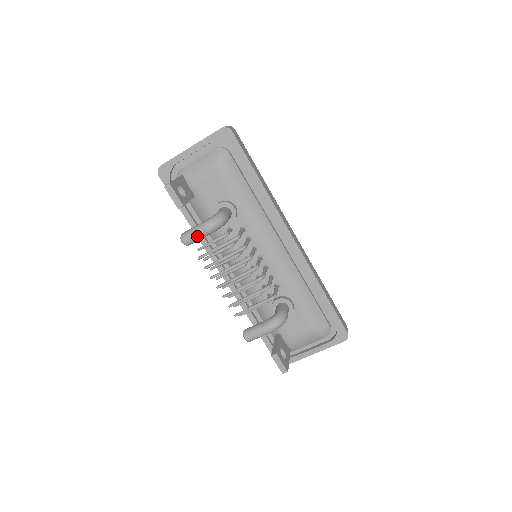
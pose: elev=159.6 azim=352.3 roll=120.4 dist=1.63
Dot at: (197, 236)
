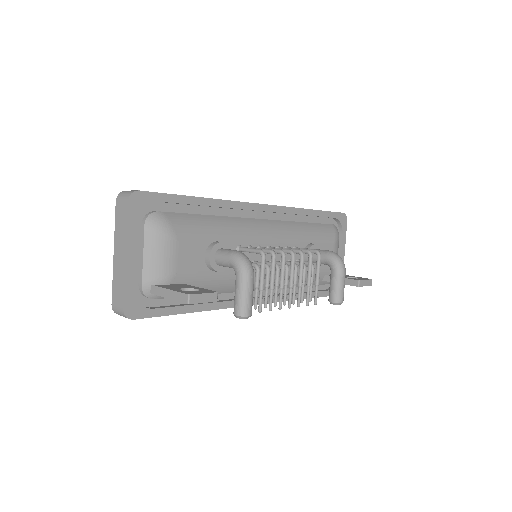
Dot at: (251, 295)
